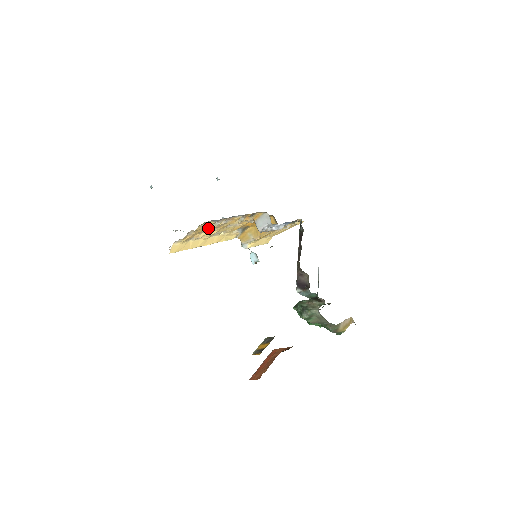
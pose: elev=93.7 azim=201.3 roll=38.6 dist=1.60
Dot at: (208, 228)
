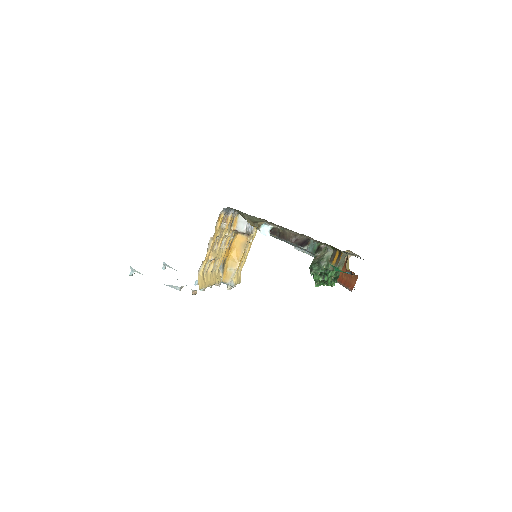
Dot at: (219, 231)
